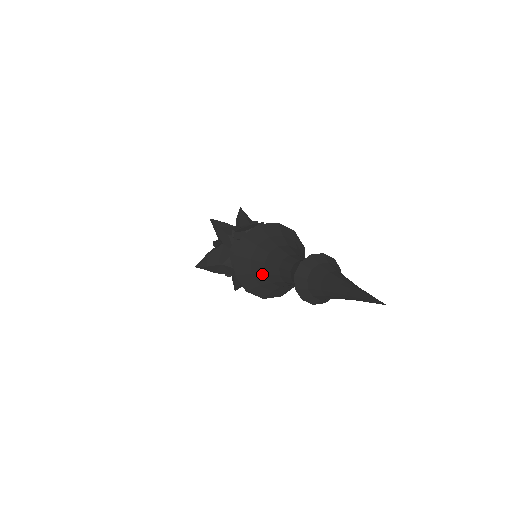
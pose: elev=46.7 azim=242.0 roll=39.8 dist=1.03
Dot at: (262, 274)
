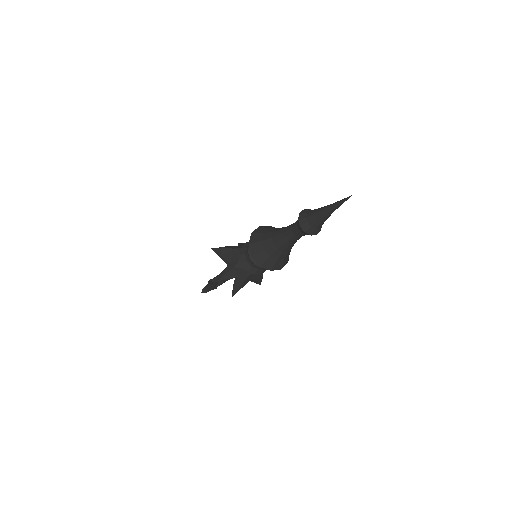
Dot at: (271, 232)
